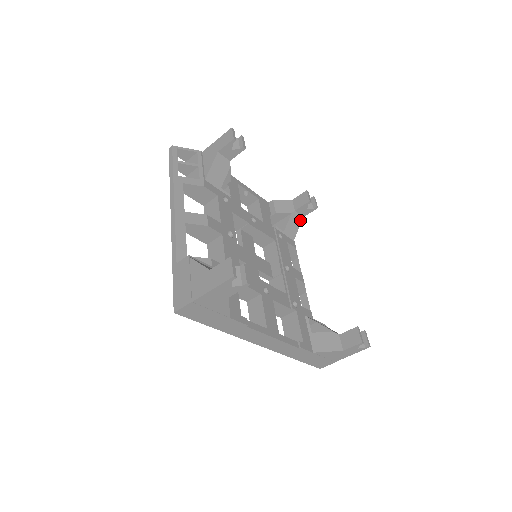
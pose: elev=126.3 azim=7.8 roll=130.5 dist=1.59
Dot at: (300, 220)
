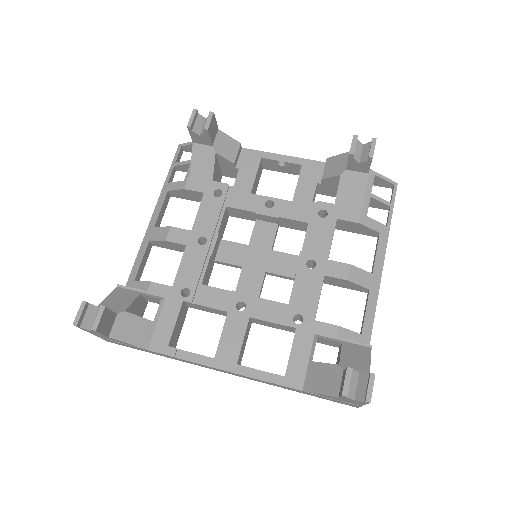
Dot at: (363, 179)
